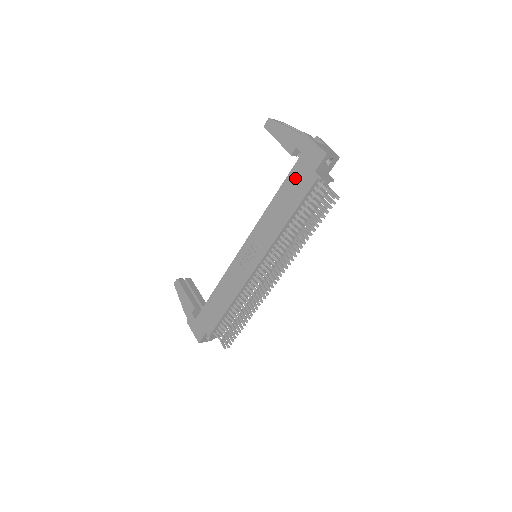
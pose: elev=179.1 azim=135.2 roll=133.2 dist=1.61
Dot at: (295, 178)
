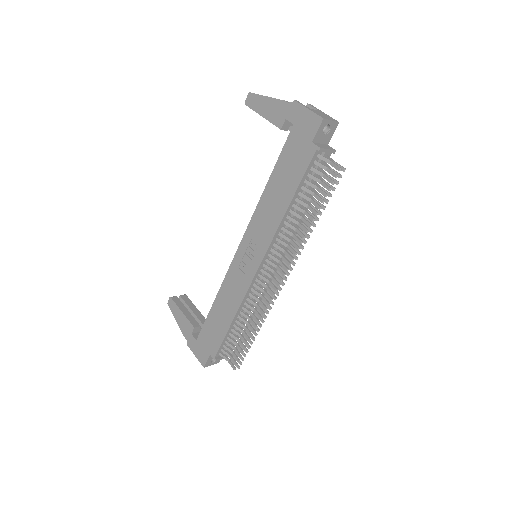
Dot at: (289, 155)
